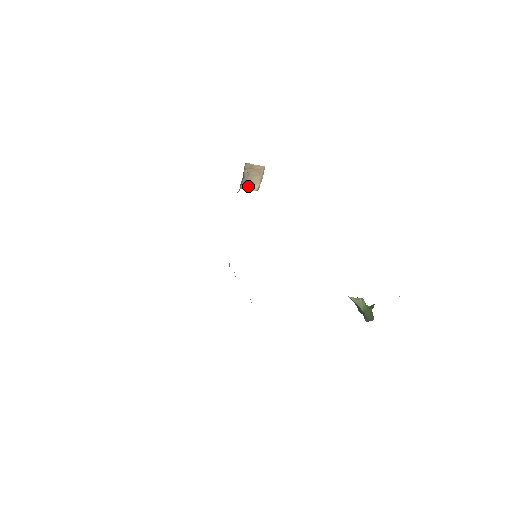
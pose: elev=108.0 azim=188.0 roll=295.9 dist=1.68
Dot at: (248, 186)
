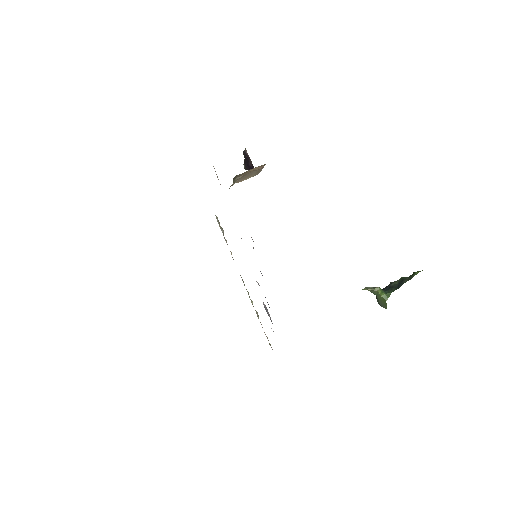
Dot at: (241, 180)
